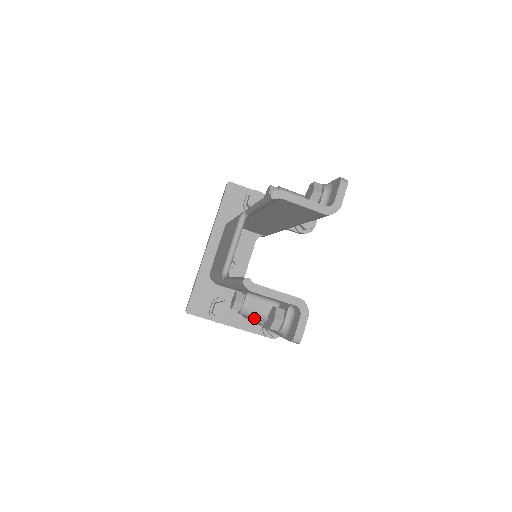
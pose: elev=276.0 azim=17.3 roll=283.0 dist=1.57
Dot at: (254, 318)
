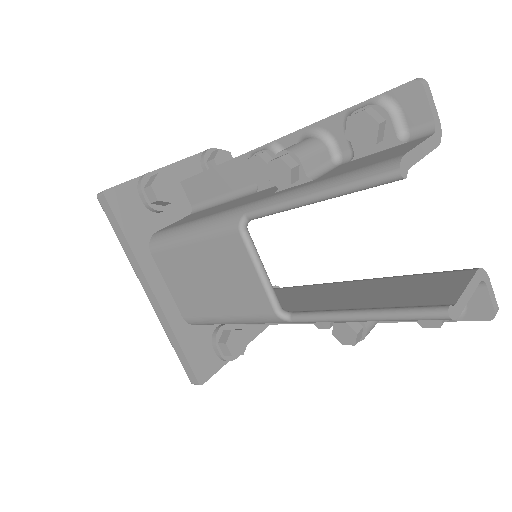
Dot at: occluded
